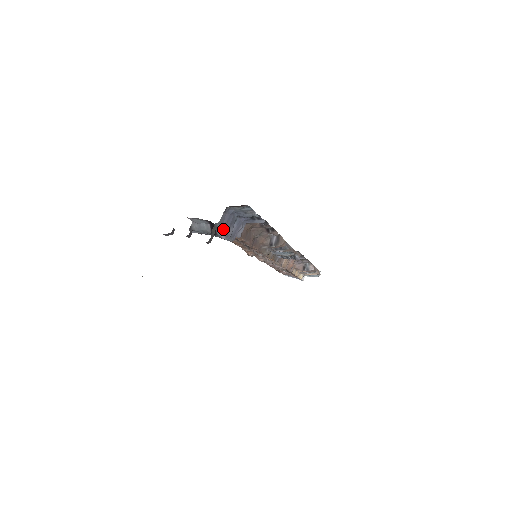
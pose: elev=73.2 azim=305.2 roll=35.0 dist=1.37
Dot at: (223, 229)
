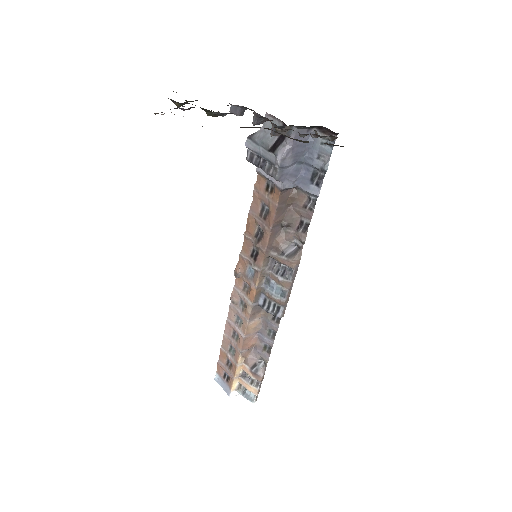
Dot at: (289, 147)
